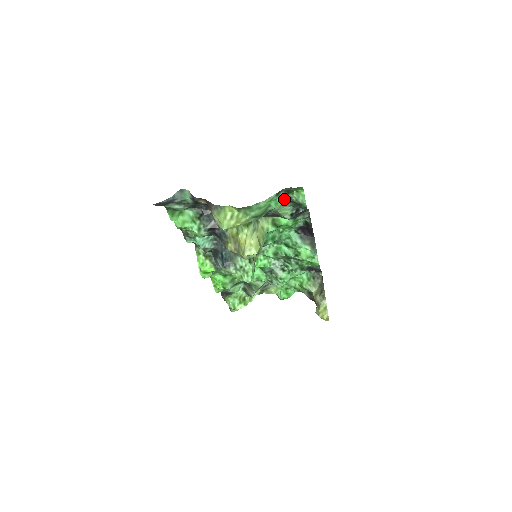
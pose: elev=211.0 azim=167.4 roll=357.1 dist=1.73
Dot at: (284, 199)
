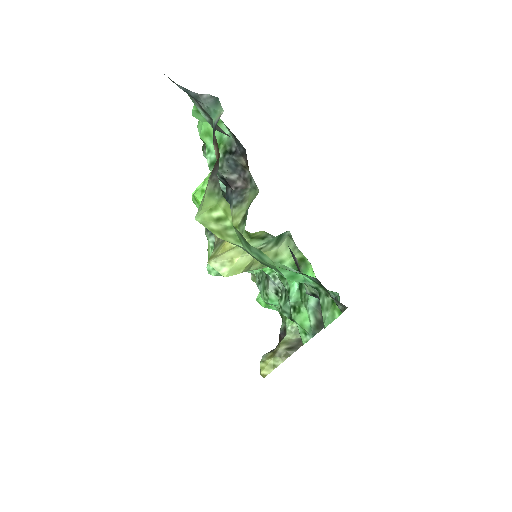
Dot at: (311, 283)
